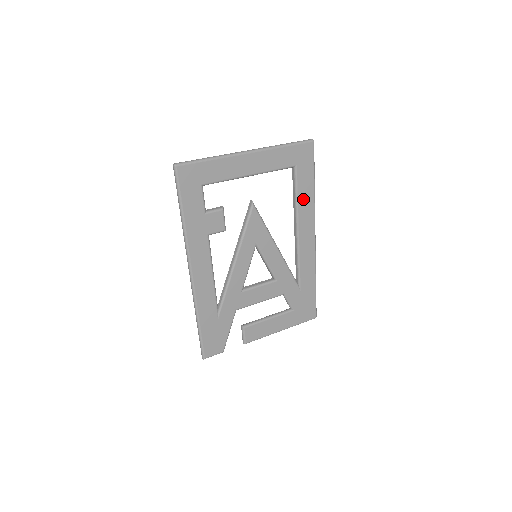
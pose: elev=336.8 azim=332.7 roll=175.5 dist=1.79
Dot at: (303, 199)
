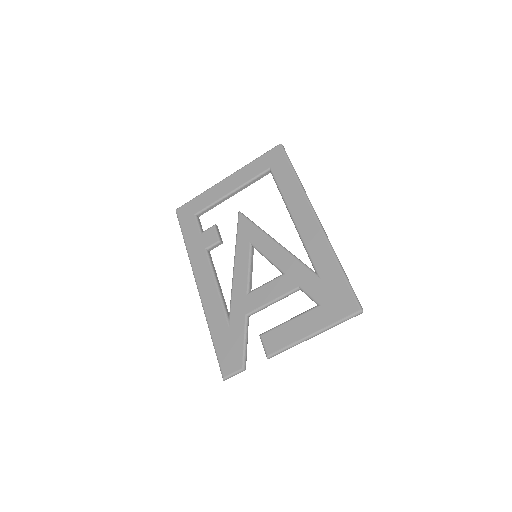
Dot at: (287, 189)
